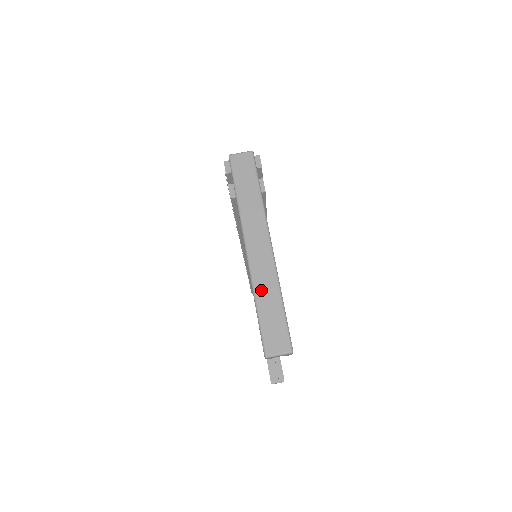
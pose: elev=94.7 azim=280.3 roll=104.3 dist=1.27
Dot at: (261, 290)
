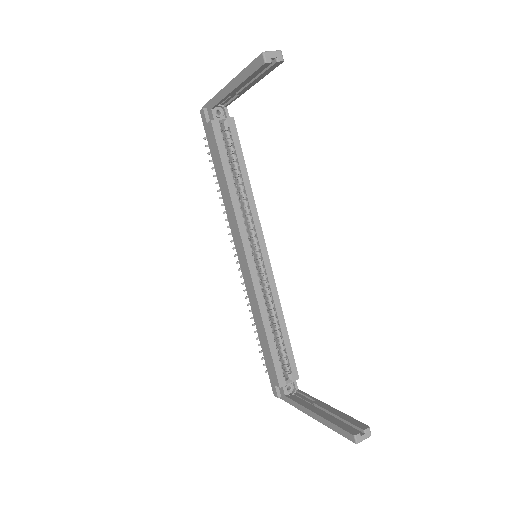
Dot at: occluded
